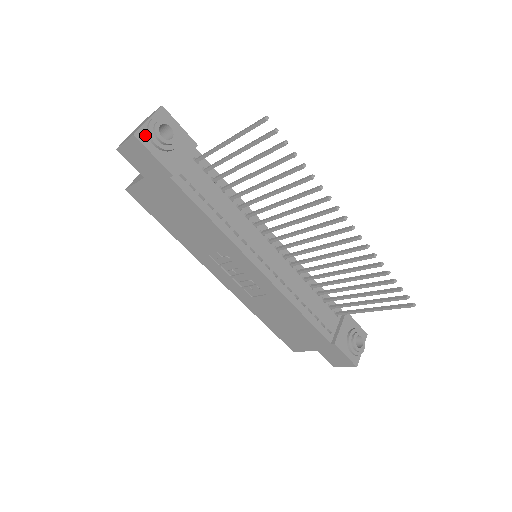
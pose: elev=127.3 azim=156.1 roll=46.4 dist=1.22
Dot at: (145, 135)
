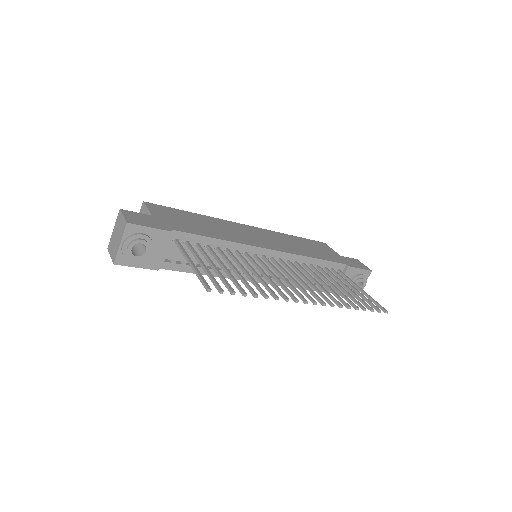
Dot at: (123, 258)
